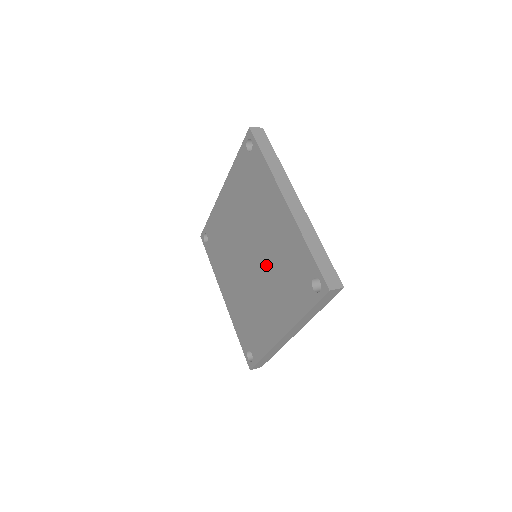
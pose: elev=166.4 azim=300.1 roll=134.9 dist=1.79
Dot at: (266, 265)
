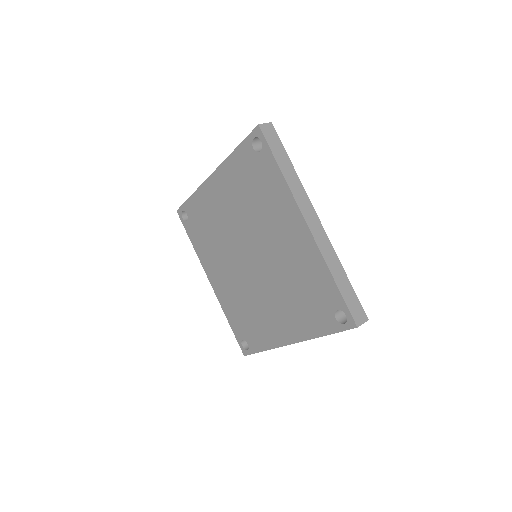
Dot at: (273, 275)
